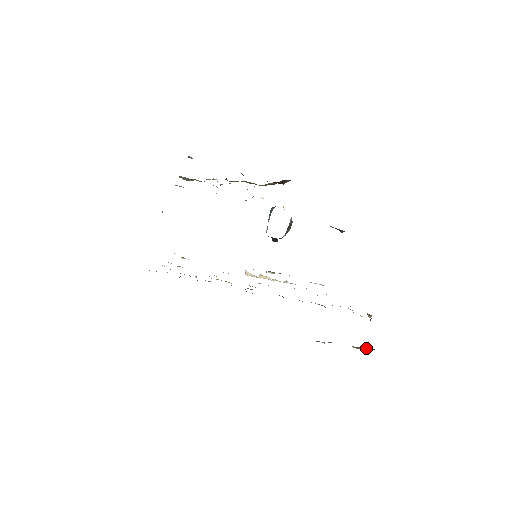
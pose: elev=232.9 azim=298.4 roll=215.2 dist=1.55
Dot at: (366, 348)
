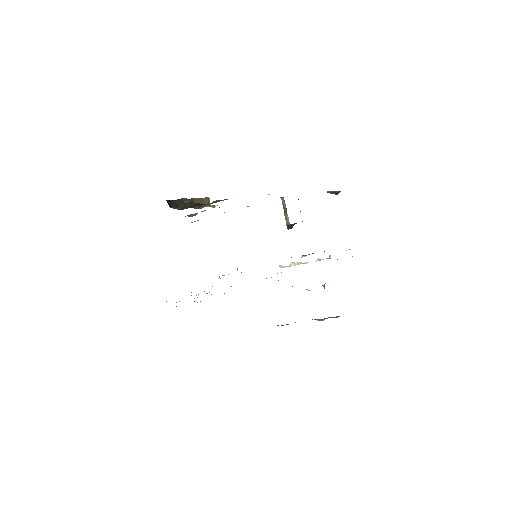
Dot at: (334, 317)
